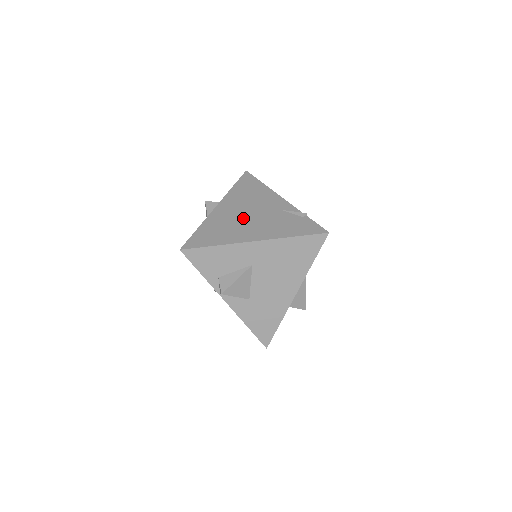
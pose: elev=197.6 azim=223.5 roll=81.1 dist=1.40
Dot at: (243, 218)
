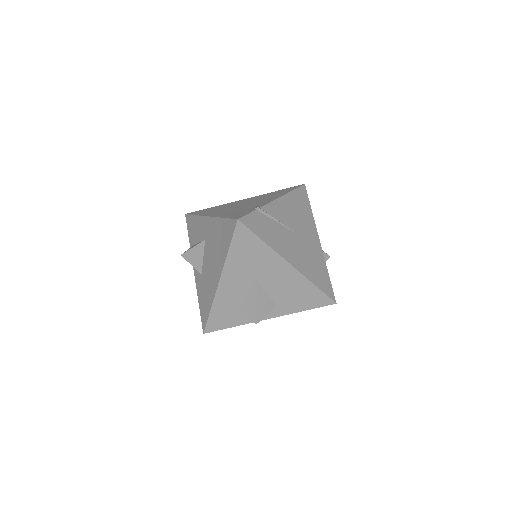
Dot at: (235, 206)
